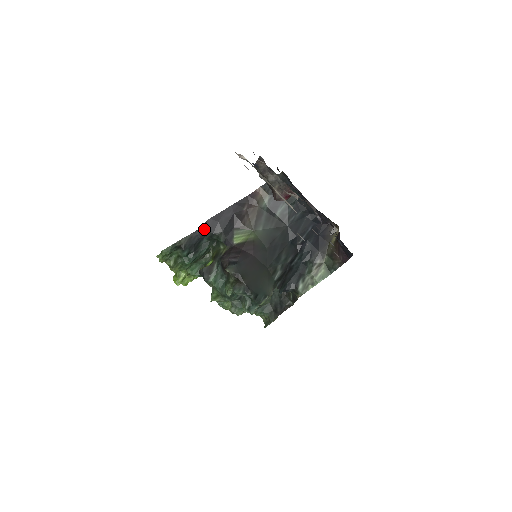
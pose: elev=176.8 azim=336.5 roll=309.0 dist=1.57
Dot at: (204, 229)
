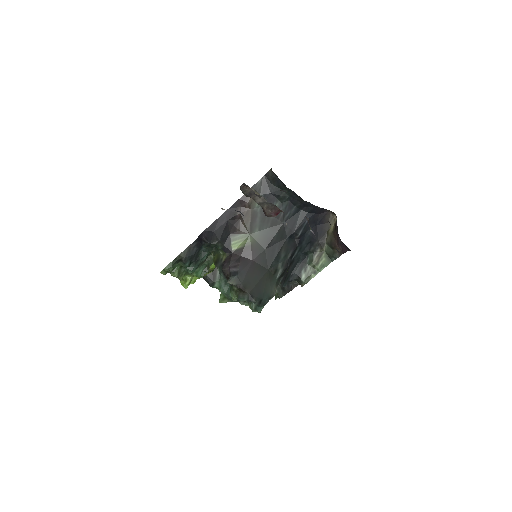
Dot at: (201, 240)
